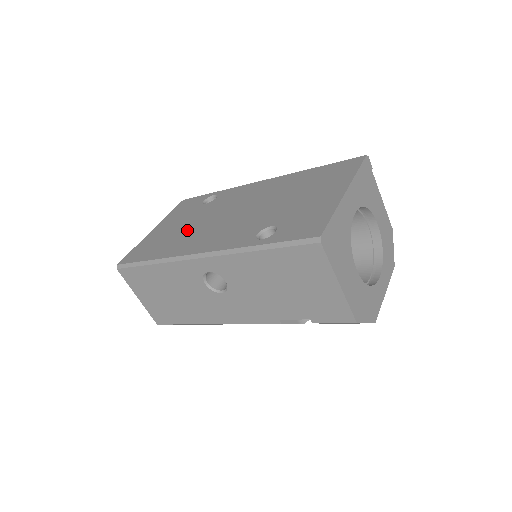
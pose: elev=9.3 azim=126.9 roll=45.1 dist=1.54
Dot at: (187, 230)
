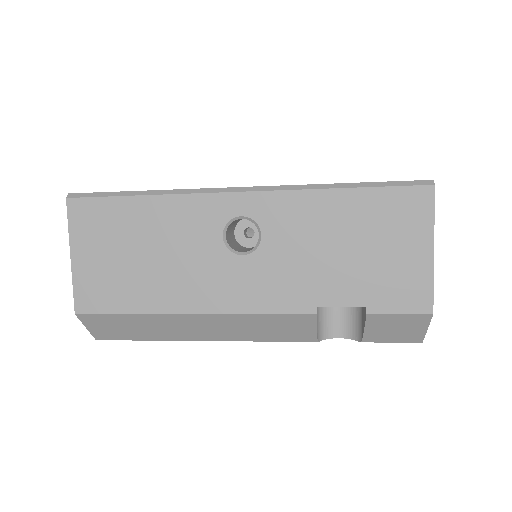
Dot at: occluded
